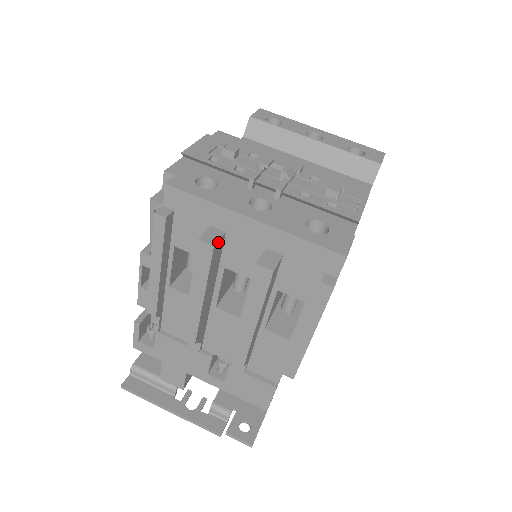
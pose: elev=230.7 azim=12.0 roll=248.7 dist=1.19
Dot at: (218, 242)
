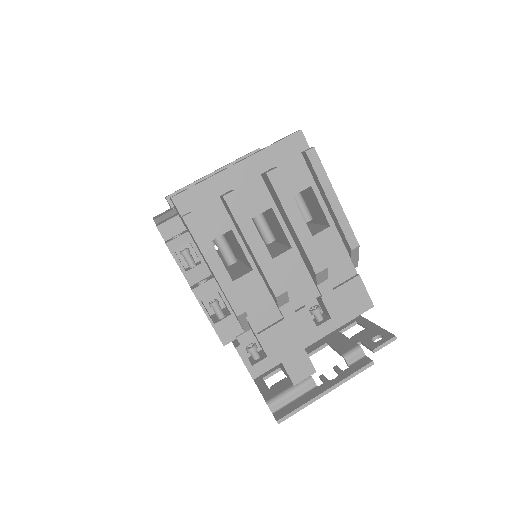
Dot at: occluded
